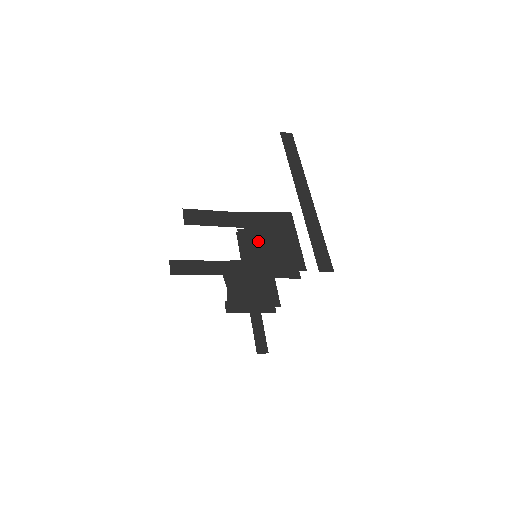
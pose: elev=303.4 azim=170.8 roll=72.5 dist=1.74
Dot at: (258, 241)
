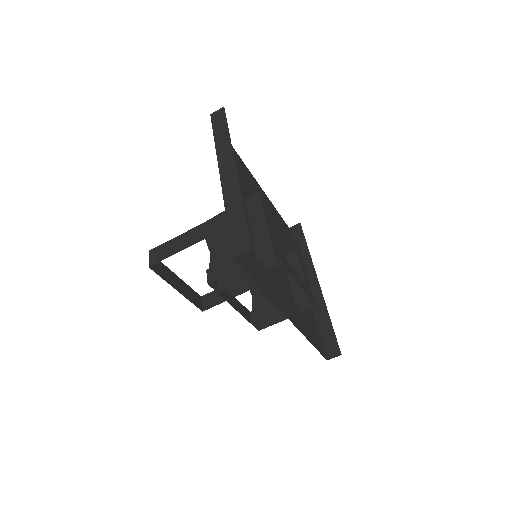
Dot at: (219, 246)
